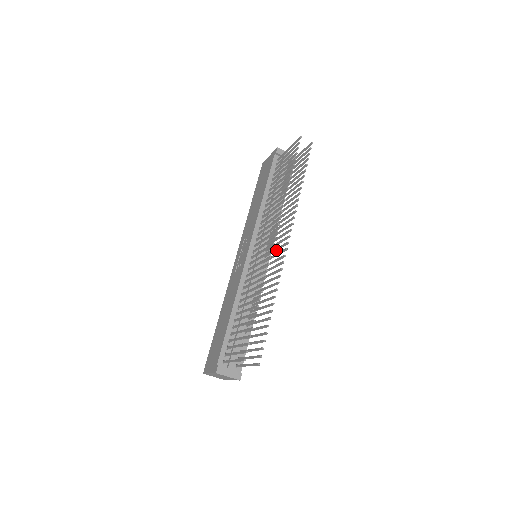
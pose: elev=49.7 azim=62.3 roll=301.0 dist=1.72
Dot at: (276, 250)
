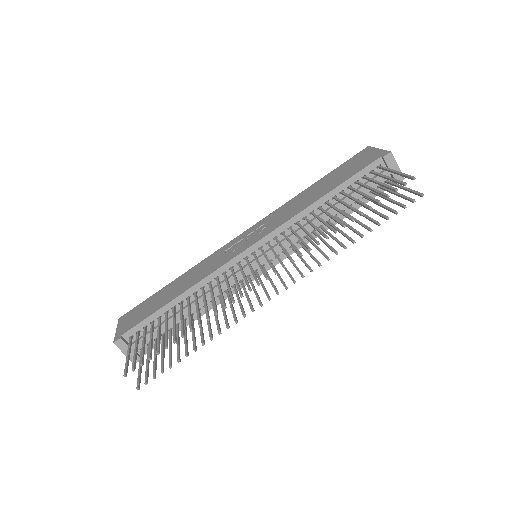
Dot at: (269, 279)
